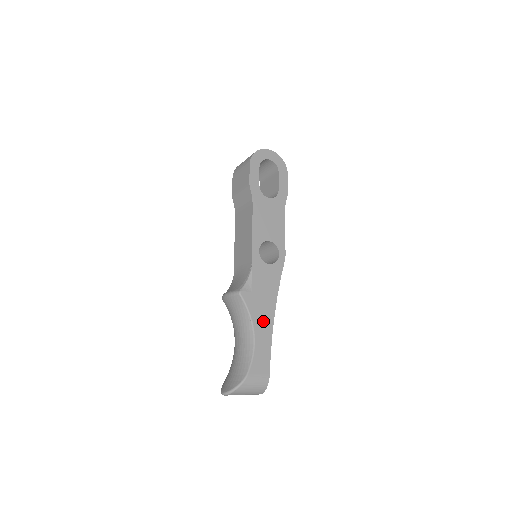
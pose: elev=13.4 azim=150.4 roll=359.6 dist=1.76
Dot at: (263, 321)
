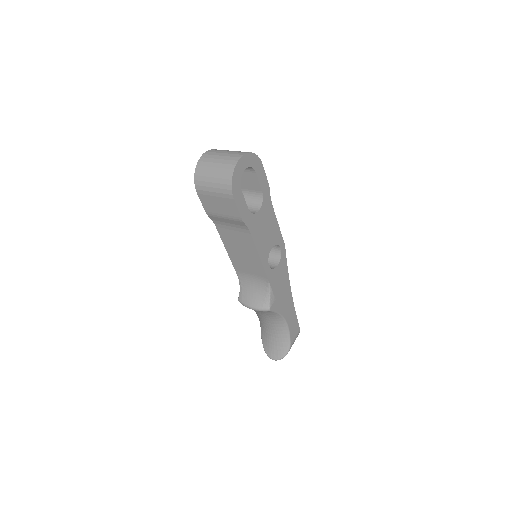
Dot at: (287, 307)
